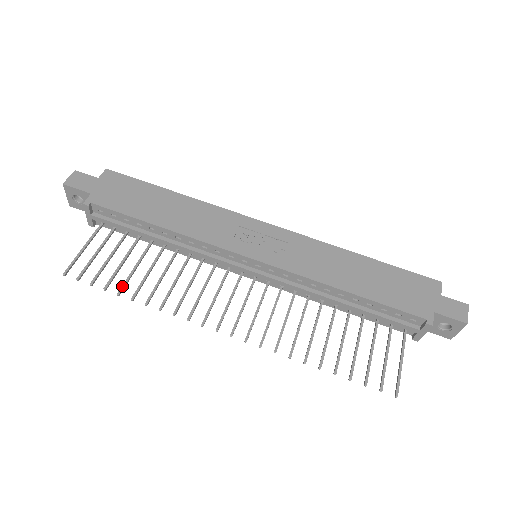
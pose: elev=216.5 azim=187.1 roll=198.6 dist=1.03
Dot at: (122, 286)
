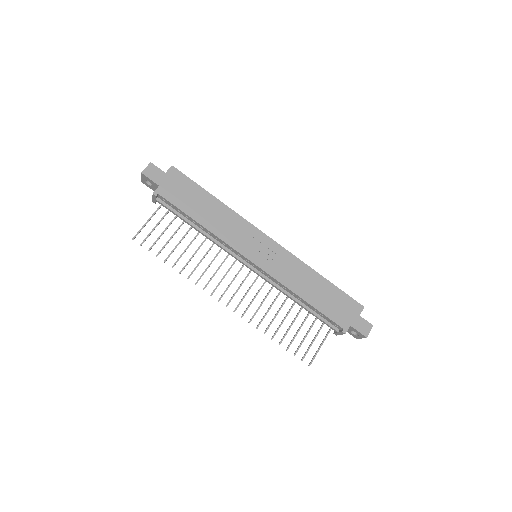
Dot at: (168, 257)
